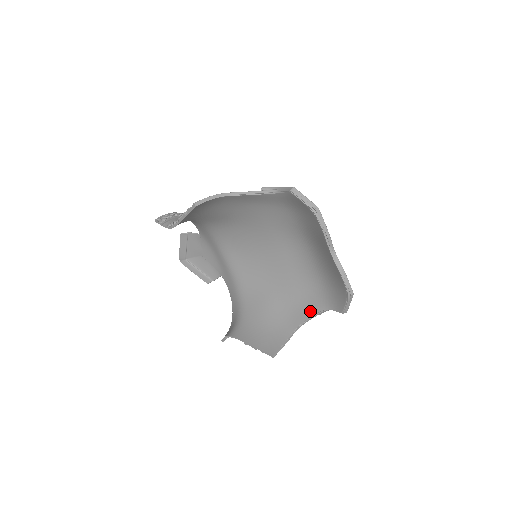
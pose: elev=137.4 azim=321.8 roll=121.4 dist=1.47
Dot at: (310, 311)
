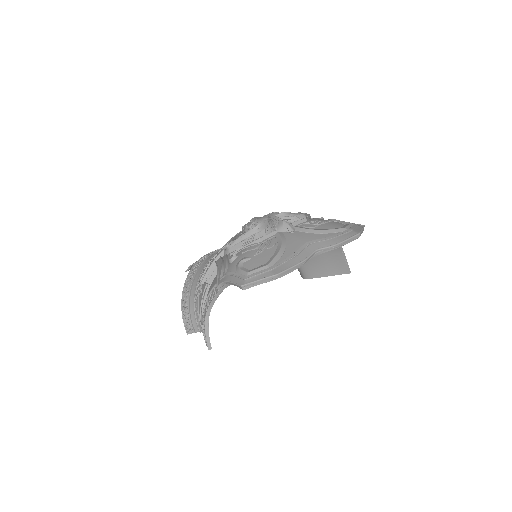
Dot at: occluded
